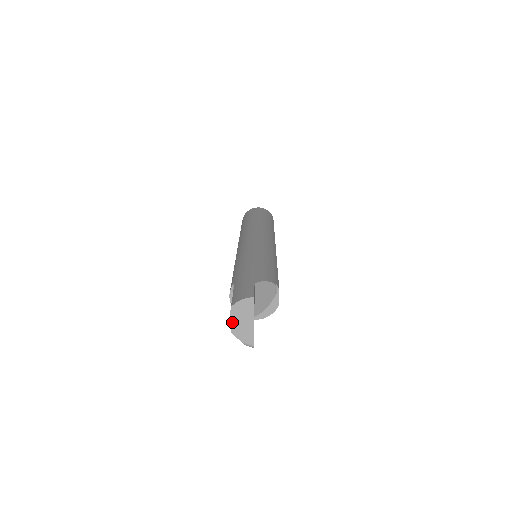
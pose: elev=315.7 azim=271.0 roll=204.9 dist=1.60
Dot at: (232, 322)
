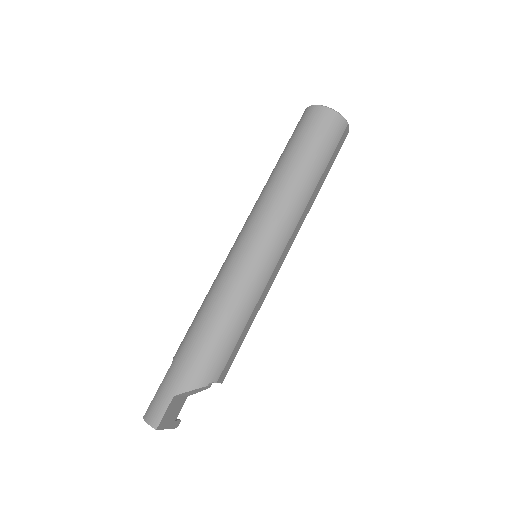
Dot at: occluded
